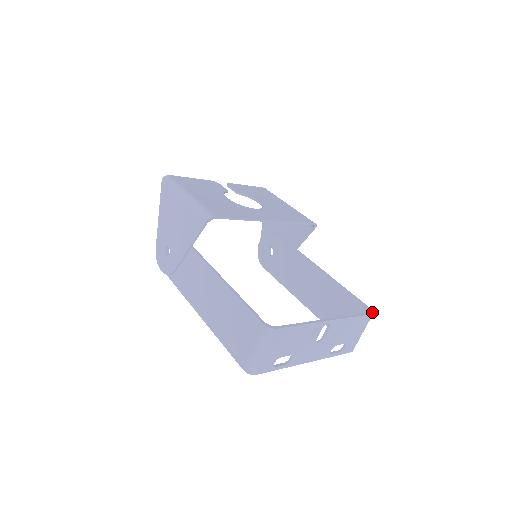
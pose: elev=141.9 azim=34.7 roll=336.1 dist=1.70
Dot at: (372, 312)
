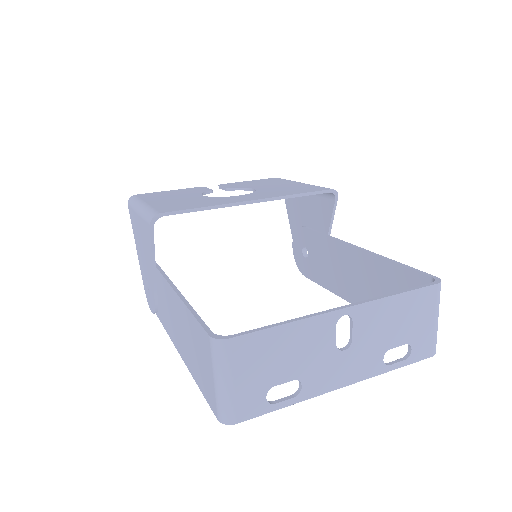
Dot at: (438, 281)
